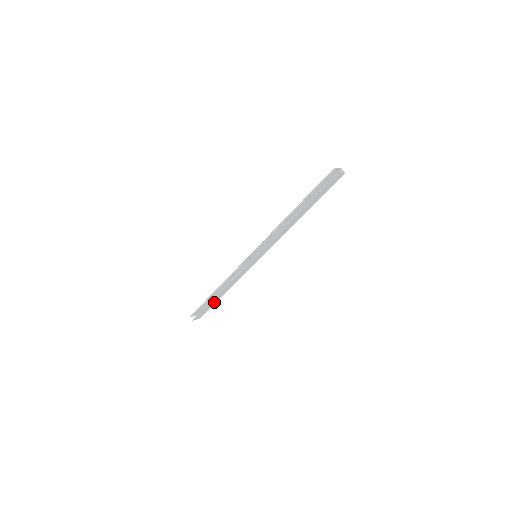
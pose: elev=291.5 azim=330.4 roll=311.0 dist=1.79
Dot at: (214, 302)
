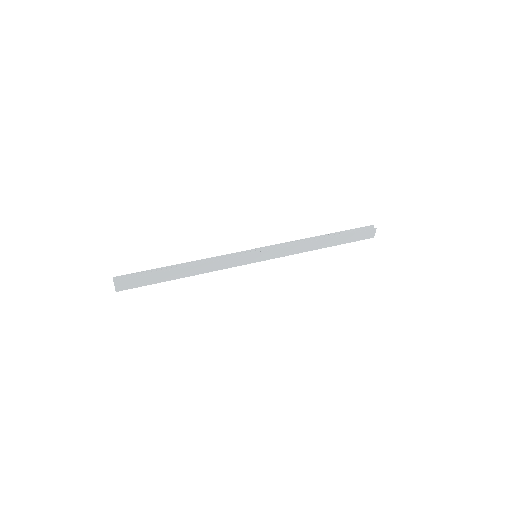
Dot at: (161, 279)
